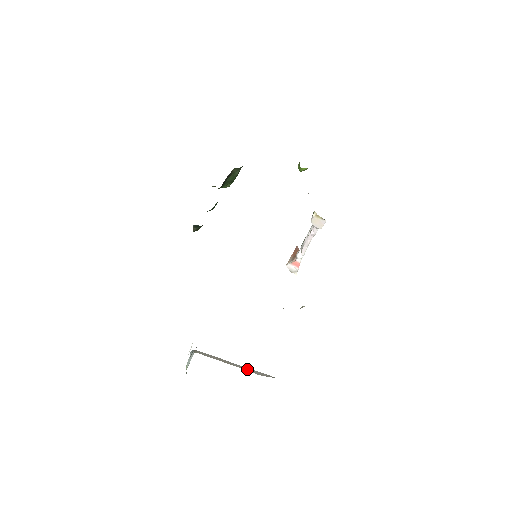
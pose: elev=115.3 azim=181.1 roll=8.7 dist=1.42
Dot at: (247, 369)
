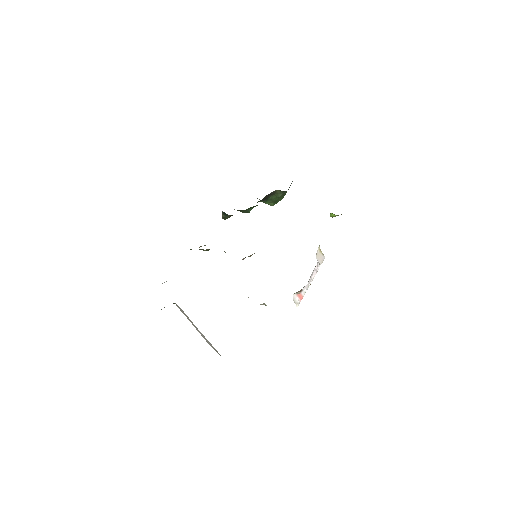
Dot at: (203, 336)
